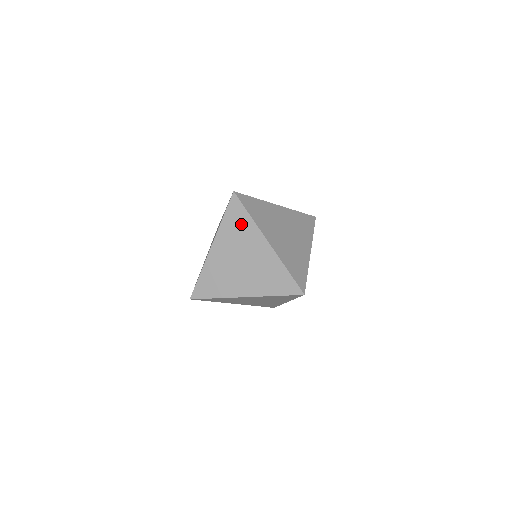
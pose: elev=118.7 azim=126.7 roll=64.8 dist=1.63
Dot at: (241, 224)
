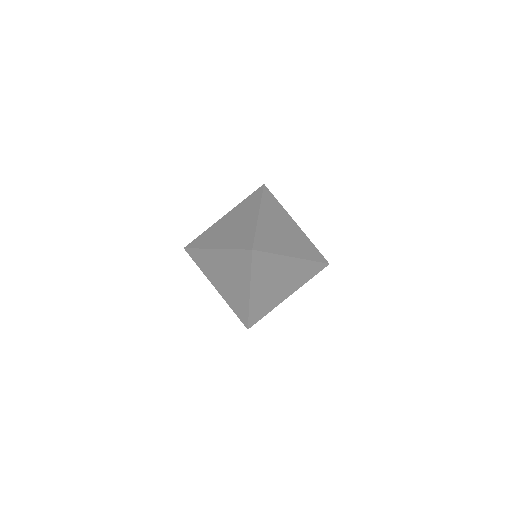
Dot at: (252, 202)
